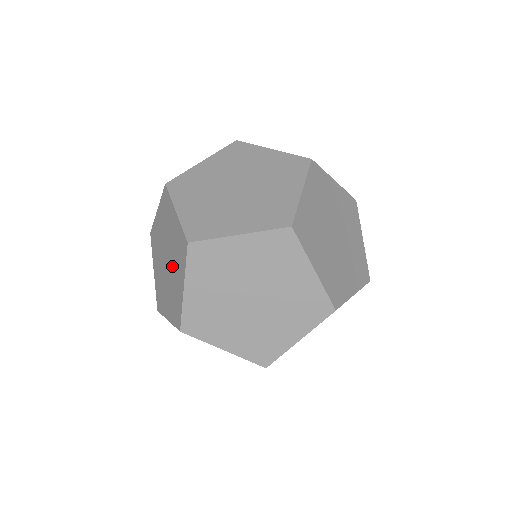
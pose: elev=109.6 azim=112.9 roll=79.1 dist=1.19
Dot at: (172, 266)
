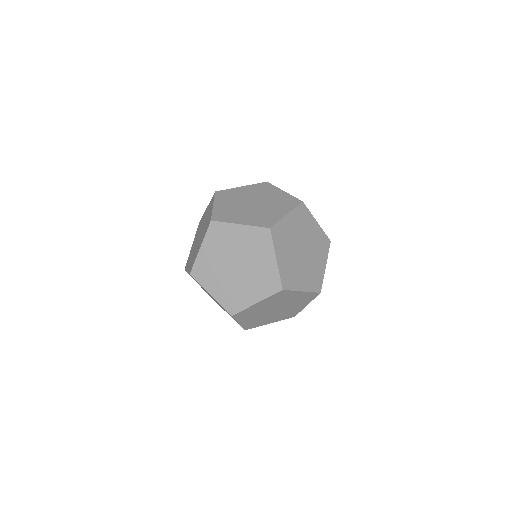
Dot at: (200, 237)
